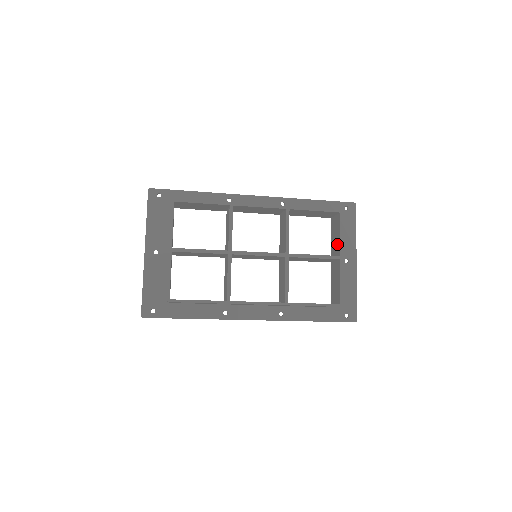
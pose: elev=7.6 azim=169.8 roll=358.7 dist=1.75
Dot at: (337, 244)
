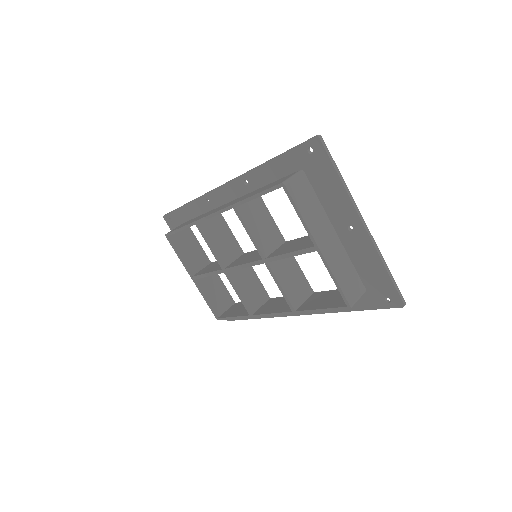
Dot at: (311, 224)
